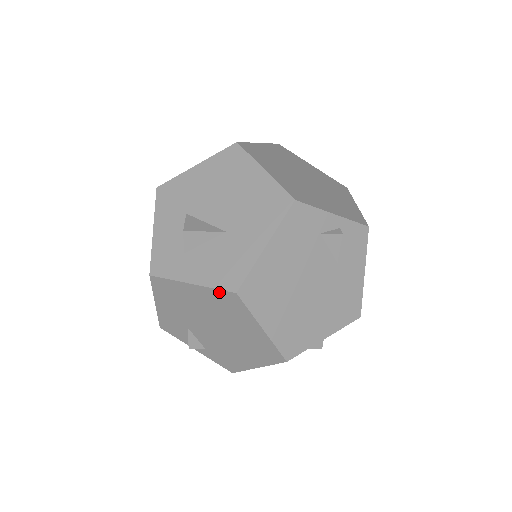
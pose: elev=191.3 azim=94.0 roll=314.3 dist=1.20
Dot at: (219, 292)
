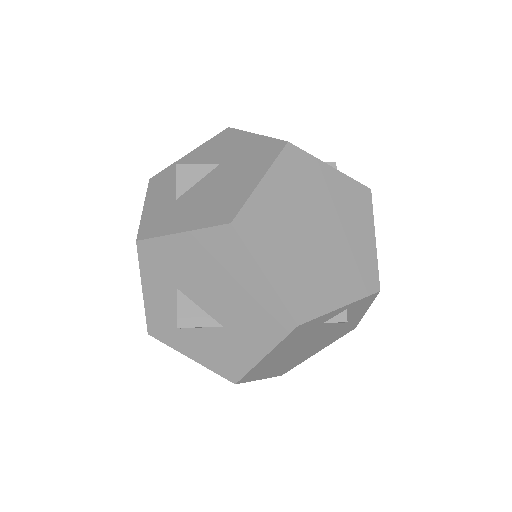
Dot at: (219, 373)
